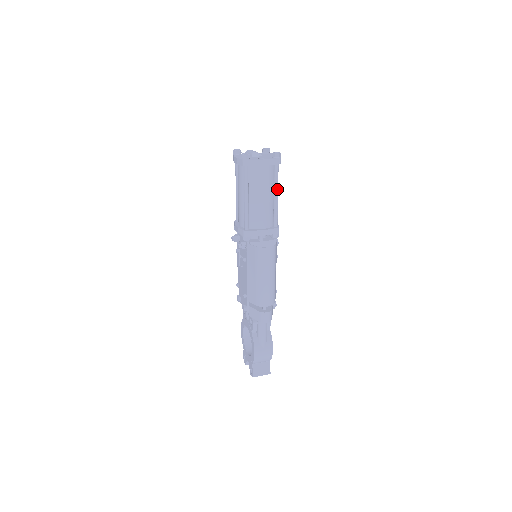
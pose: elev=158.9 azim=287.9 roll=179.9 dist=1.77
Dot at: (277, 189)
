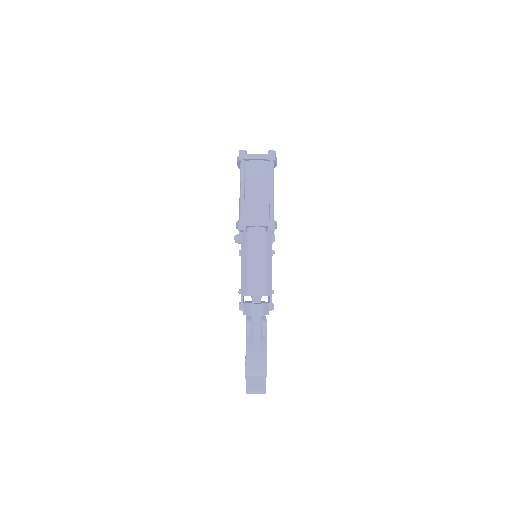
Dot at: (272, 183)
